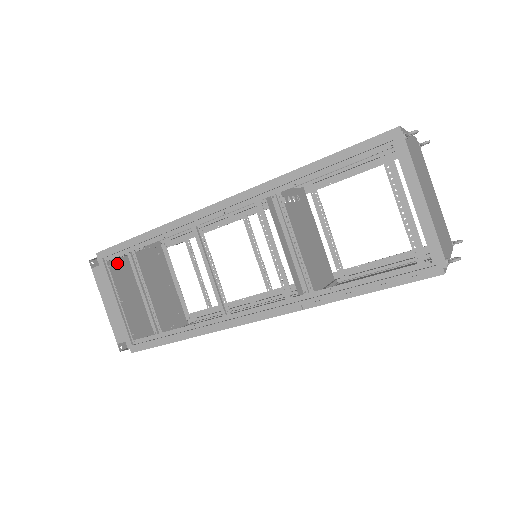
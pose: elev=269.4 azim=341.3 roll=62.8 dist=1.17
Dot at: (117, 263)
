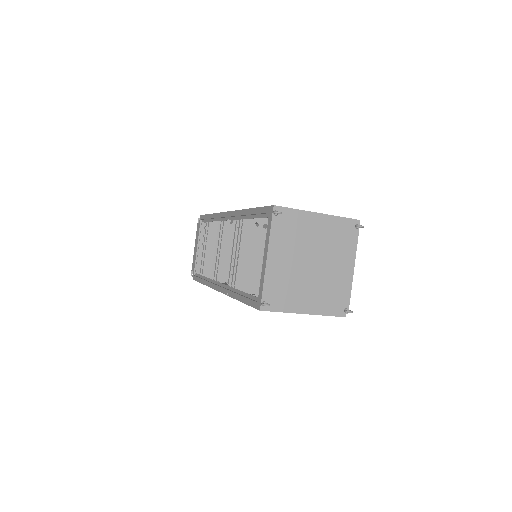
Dot at: (213, 226)
